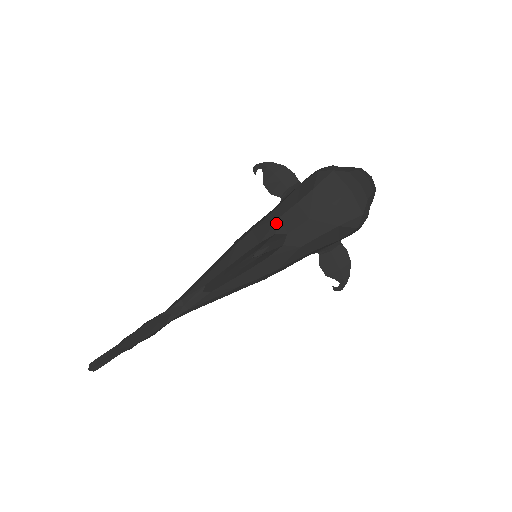
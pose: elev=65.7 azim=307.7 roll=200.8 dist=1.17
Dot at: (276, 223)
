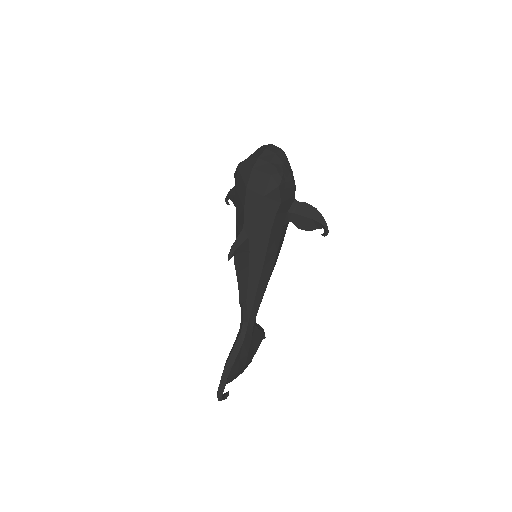
Dot at: (237, 227)
